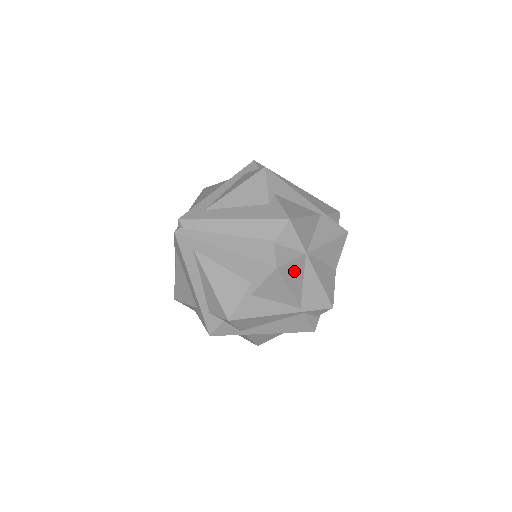
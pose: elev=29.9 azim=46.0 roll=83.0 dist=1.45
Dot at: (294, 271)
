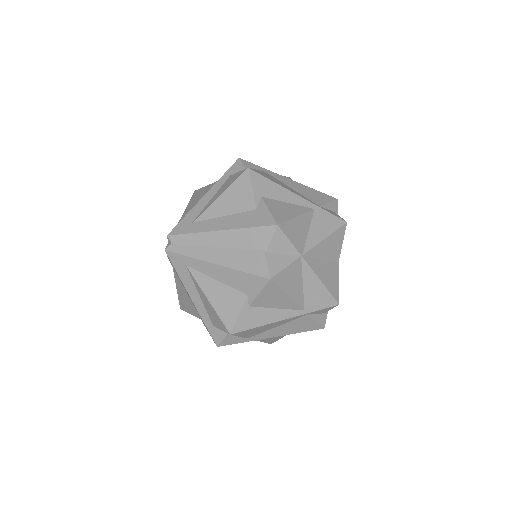
Dot at: (291, 277)
